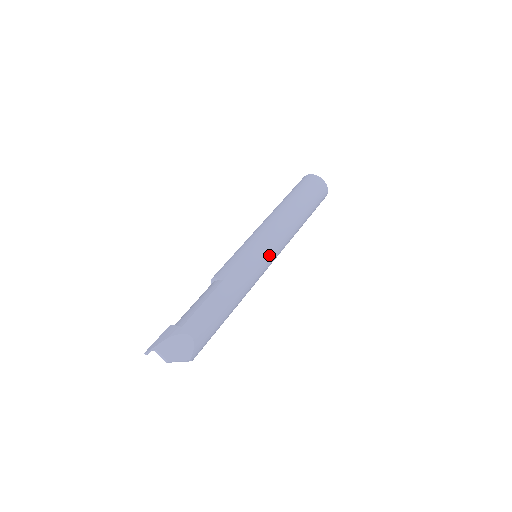
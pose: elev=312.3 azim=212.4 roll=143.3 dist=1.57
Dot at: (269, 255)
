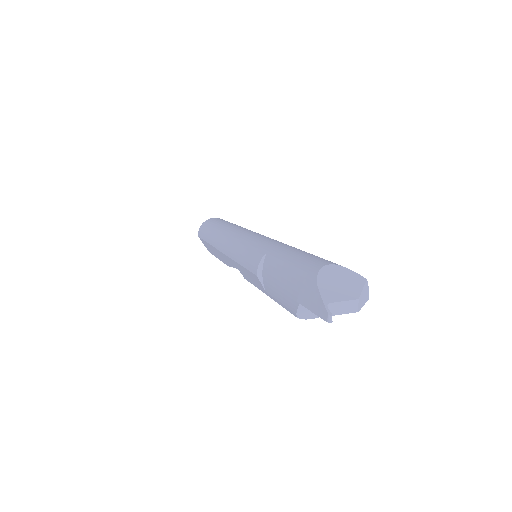
Dot at: occluded
